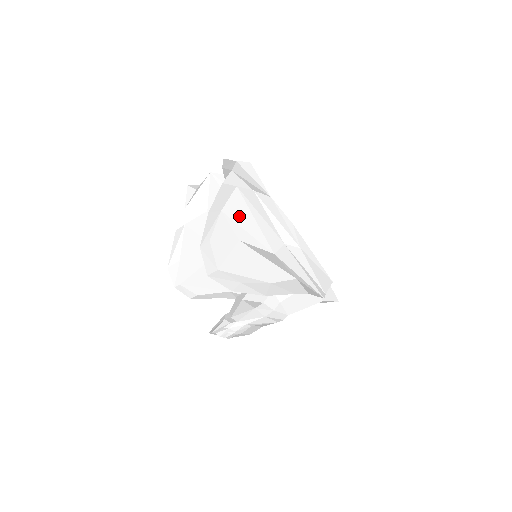
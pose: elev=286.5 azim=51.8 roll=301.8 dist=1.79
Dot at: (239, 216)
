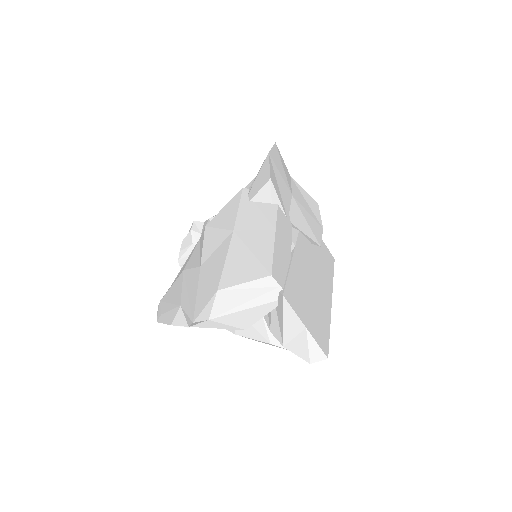
Dot at: occluded
